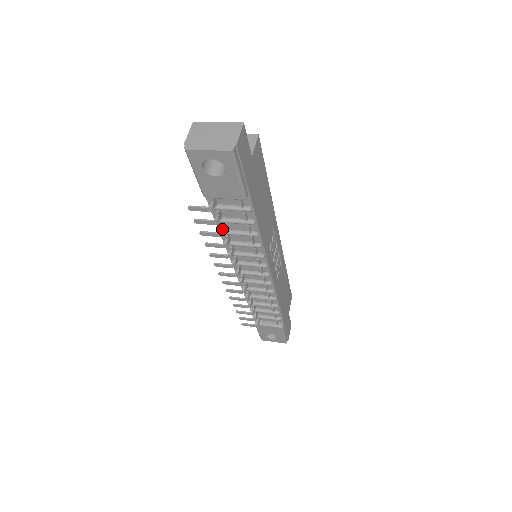
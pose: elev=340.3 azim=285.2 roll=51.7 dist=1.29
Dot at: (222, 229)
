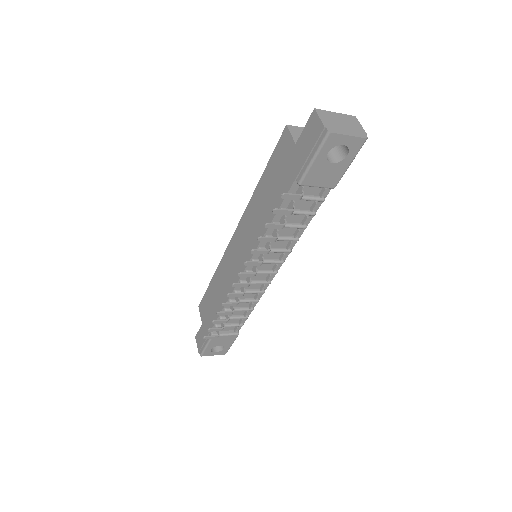
Dot at: (286, 221)
